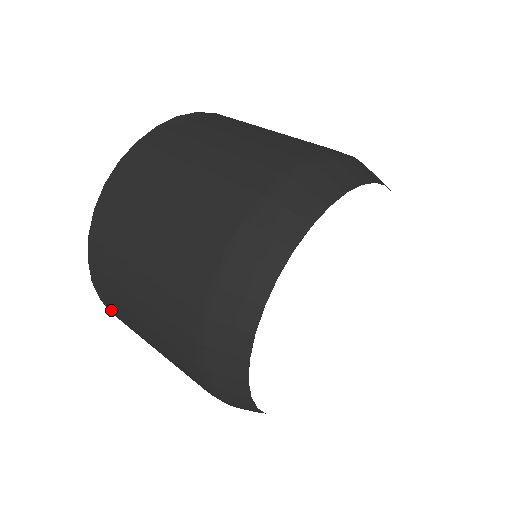
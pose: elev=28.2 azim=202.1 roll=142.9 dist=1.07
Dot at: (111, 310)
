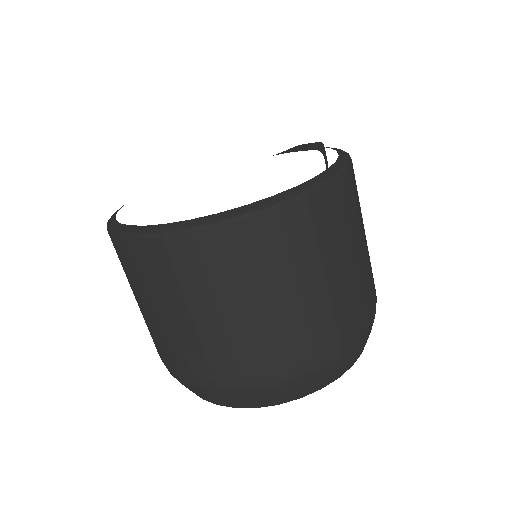
Dot at: occluded
